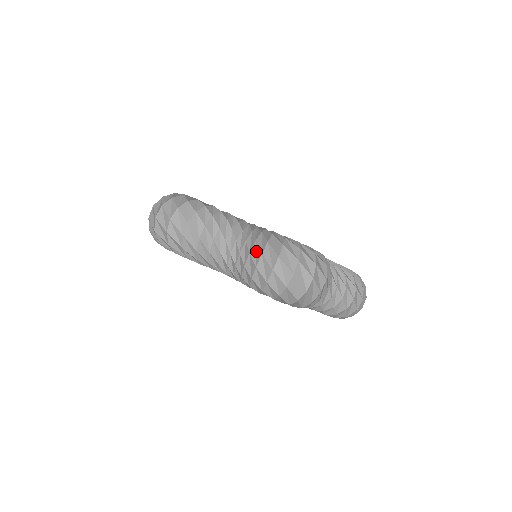
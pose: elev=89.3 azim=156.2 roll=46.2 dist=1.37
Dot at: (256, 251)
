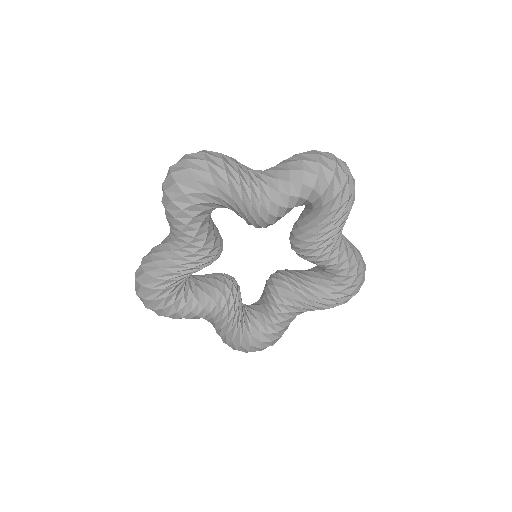
Dot at: (291, 159)
